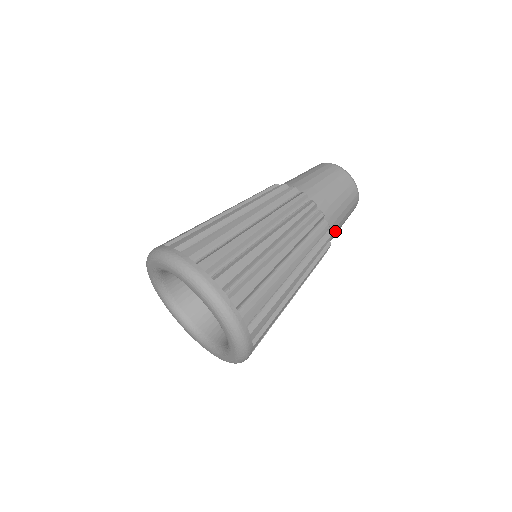
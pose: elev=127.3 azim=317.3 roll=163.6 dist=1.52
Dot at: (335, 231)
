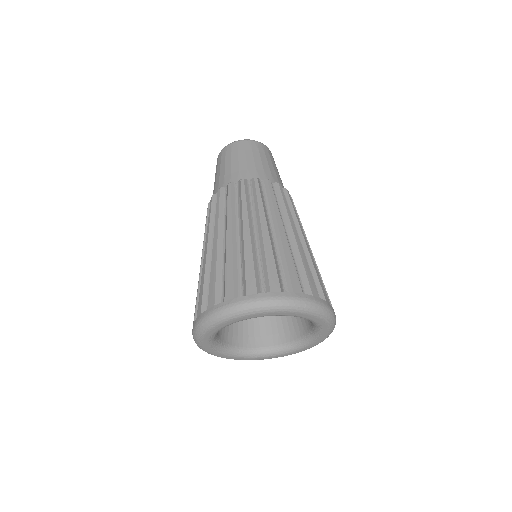
Dot at: occluded
